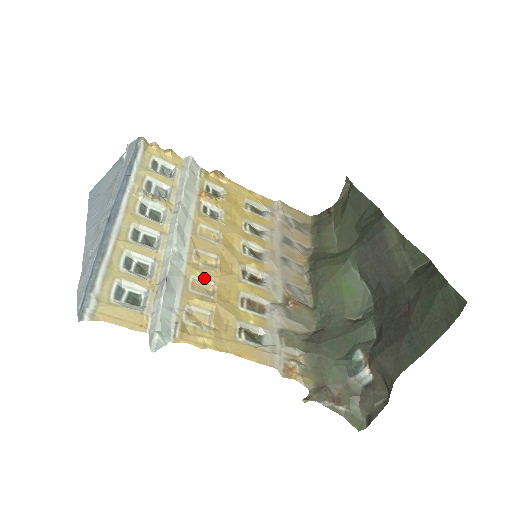
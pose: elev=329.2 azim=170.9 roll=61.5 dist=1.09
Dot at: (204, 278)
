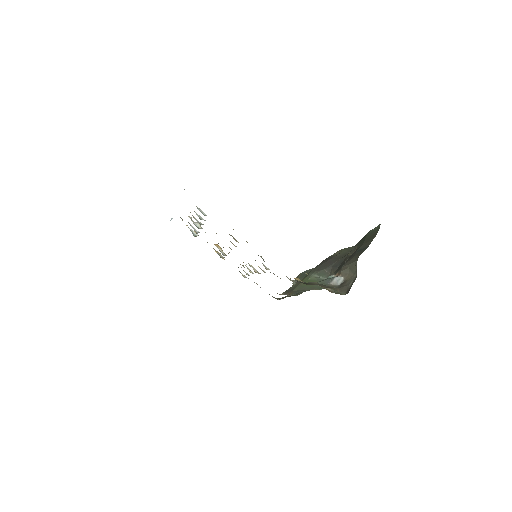
Dot at: (231, 242)
